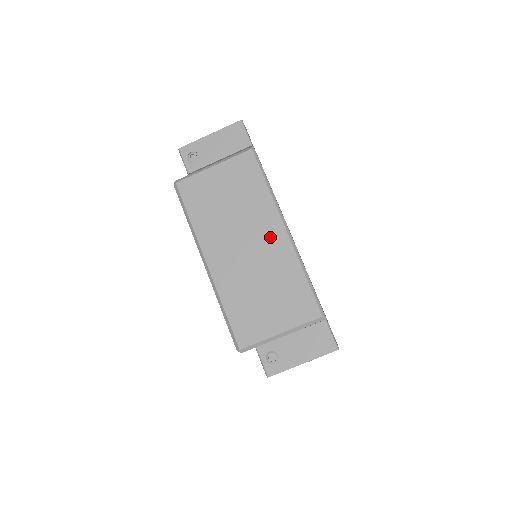
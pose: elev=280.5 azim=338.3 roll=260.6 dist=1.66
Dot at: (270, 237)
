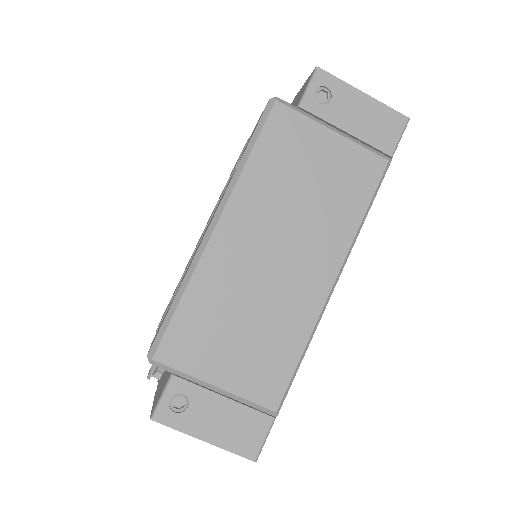
Dot at: (311, 273)
